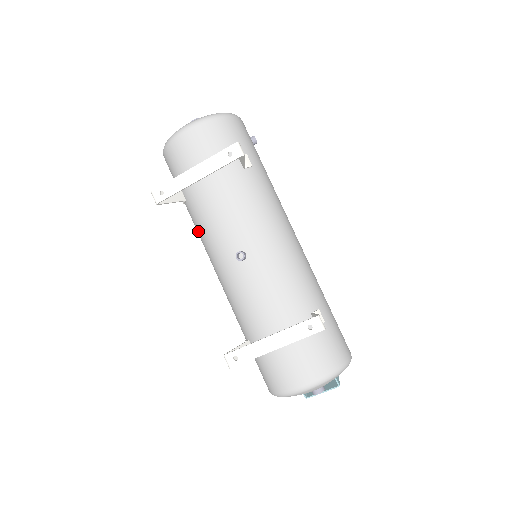
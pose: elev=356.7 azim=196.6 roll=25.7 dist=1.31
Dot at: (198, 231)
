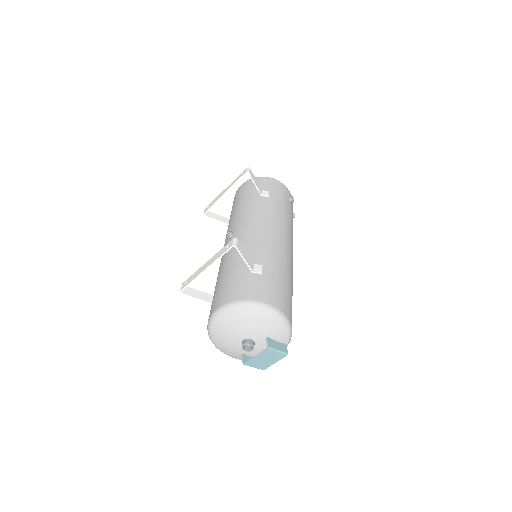
Dot at: occluded
